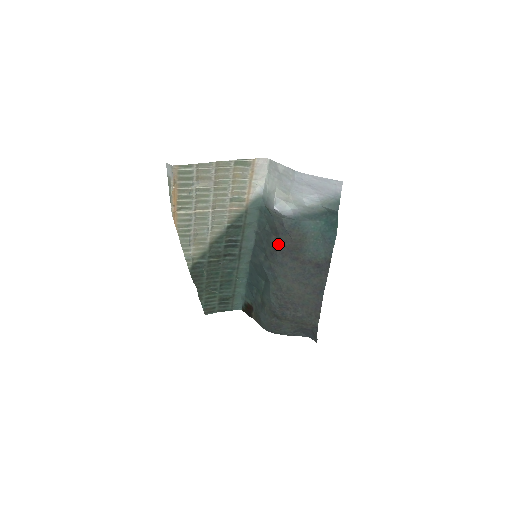
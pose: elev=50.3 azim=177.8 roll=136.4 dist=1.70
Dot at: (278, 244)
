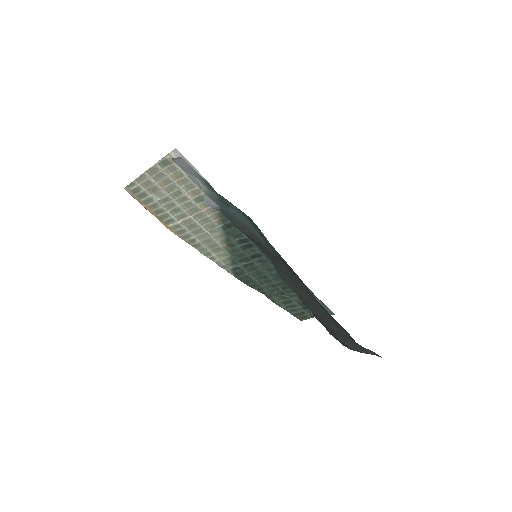
Dot at: occluded
